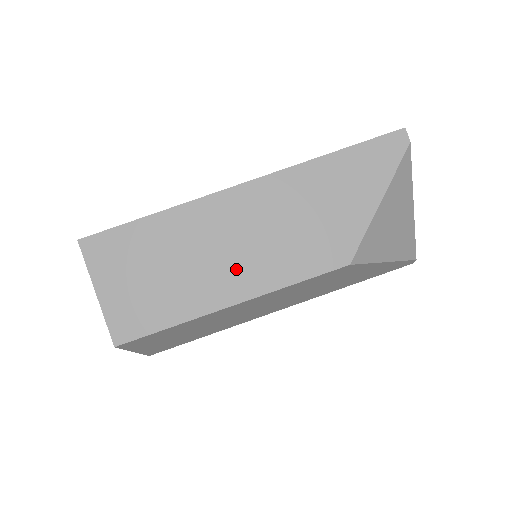
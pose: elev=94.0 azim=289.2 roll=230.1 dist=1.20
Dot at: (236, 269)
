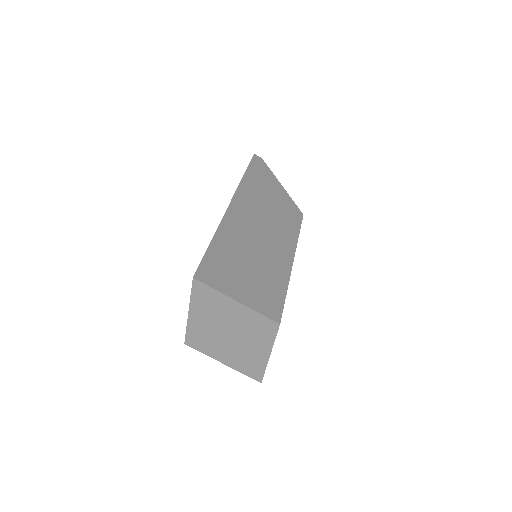
Dot at: (274, 243)
